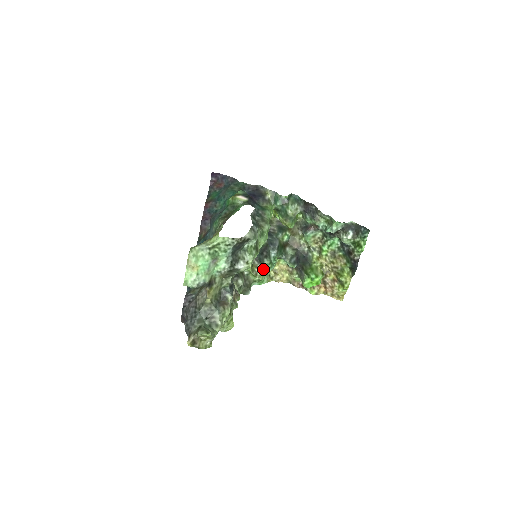
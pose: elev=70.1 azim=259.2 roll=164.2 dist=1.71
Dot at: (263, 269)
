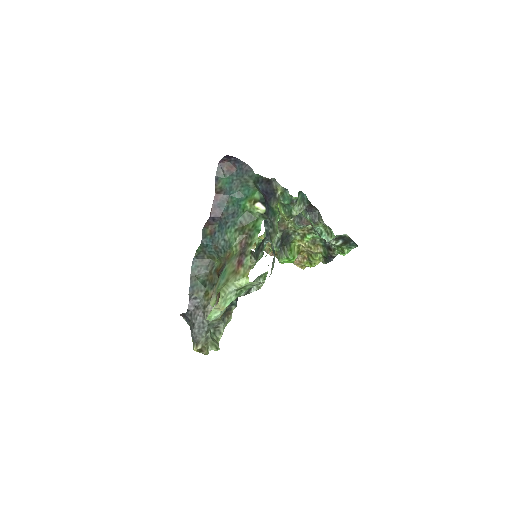
Dot at: (256, 262)
